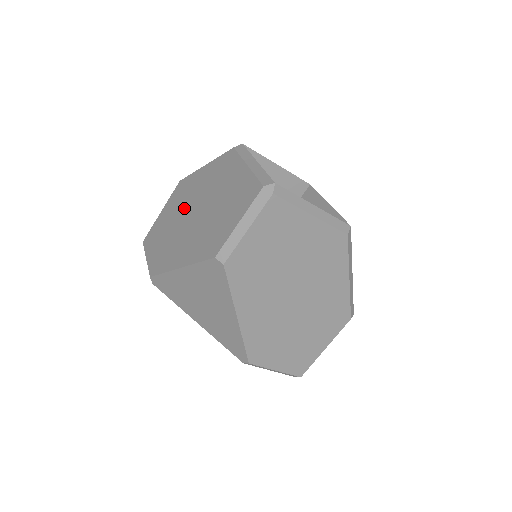
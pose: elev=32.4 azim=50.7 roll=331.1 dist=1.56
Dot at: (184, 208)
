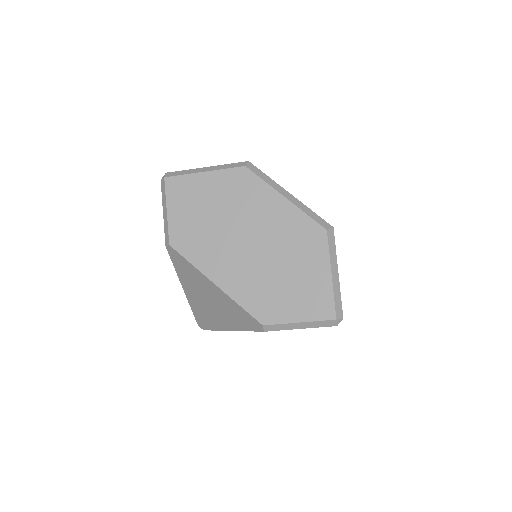
Dot at: occluded
